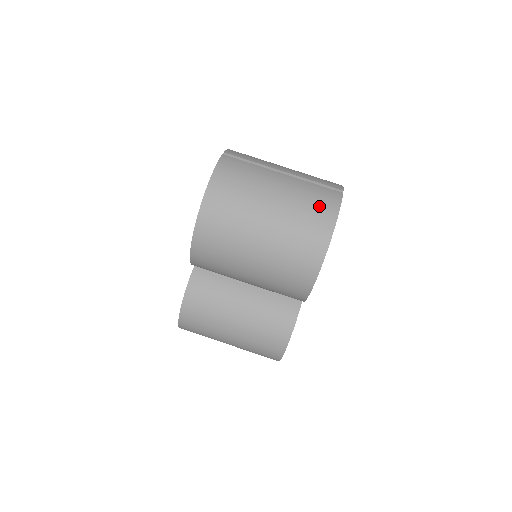
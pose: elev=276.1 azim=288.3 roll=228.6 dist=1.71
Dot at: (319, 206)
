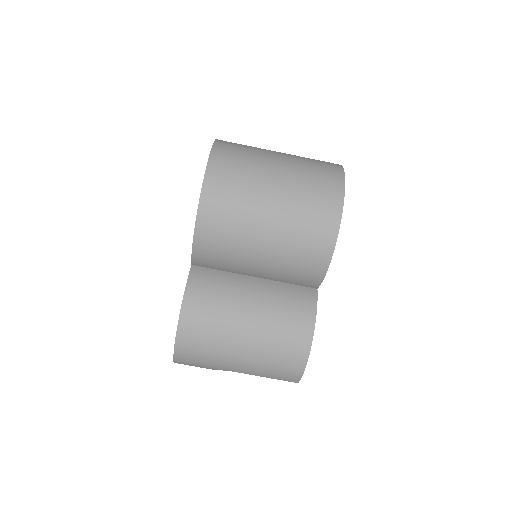
Dot at: (324, 166)
